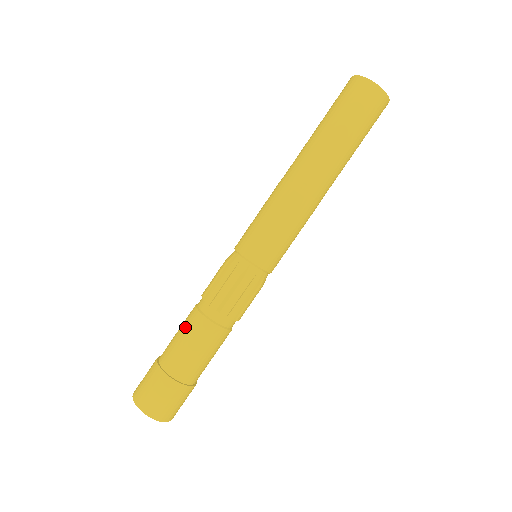
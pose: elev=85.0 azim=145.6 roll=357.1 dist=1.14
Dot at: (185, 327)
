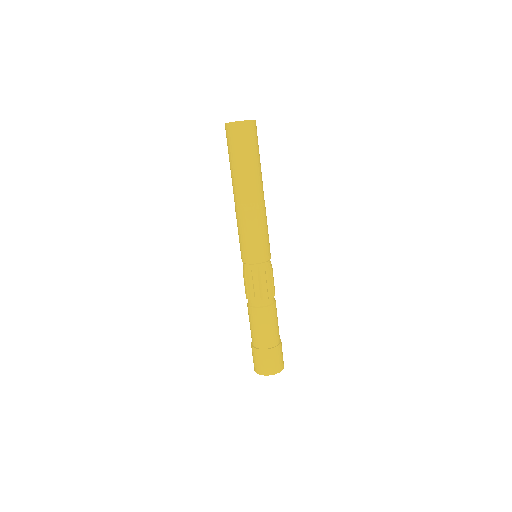
Dot at: occluded
